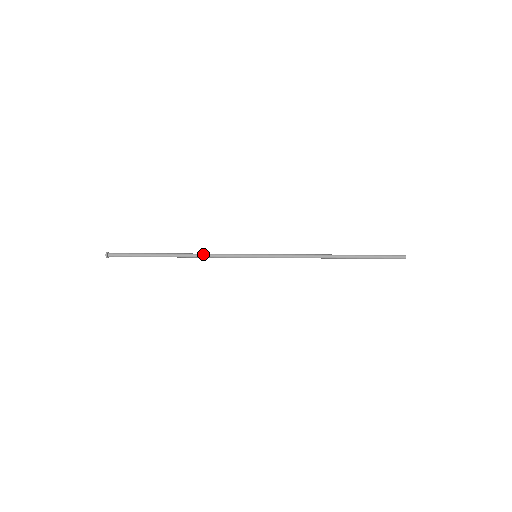
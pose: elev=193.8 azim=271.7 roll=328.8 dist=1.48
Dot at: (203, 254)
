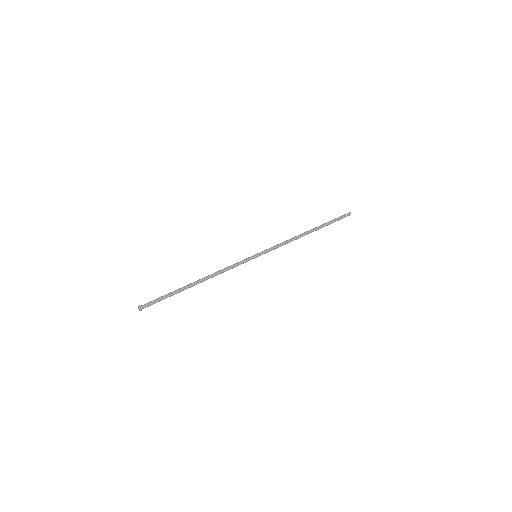
Dot at: (218, 272)
